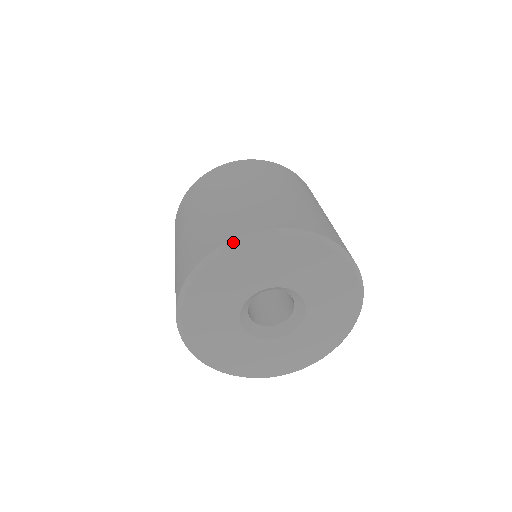
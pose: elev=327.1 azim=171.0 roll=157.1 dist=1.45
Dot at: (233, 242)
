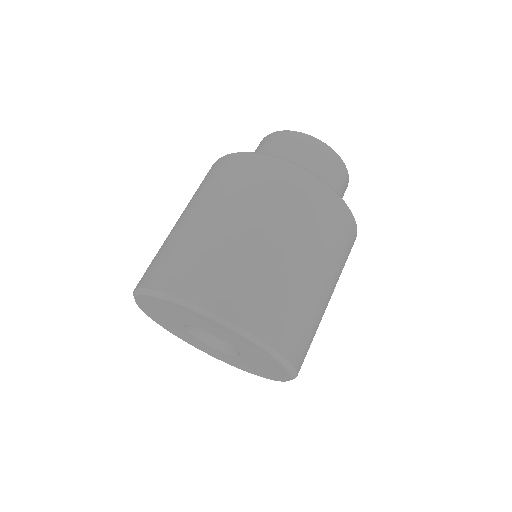
Dot at: (168, 296)
